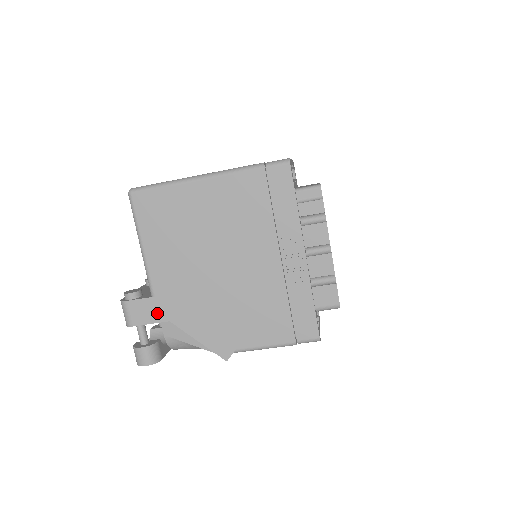
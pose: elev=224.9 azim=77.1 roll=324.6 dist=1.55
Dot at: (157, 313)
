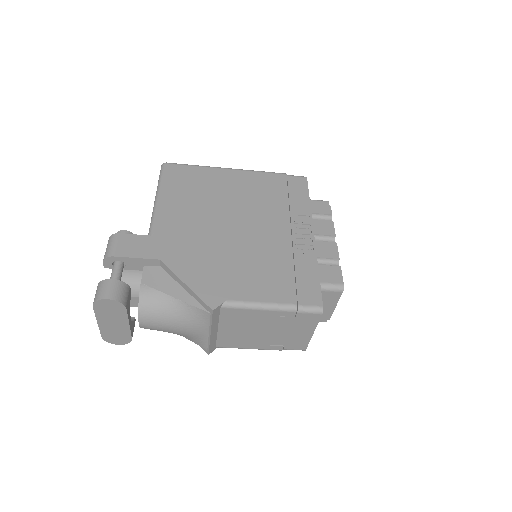
Dot at: (149, 250)
